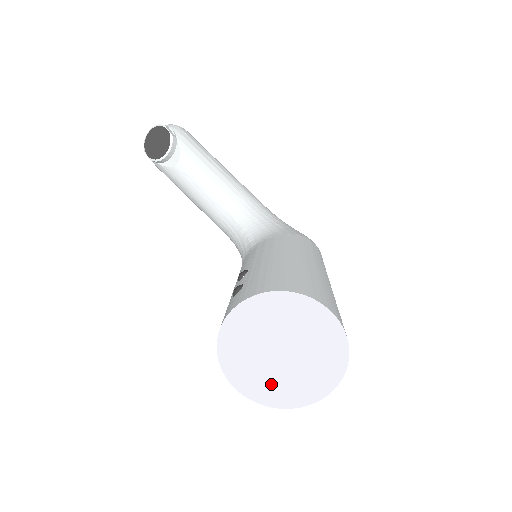
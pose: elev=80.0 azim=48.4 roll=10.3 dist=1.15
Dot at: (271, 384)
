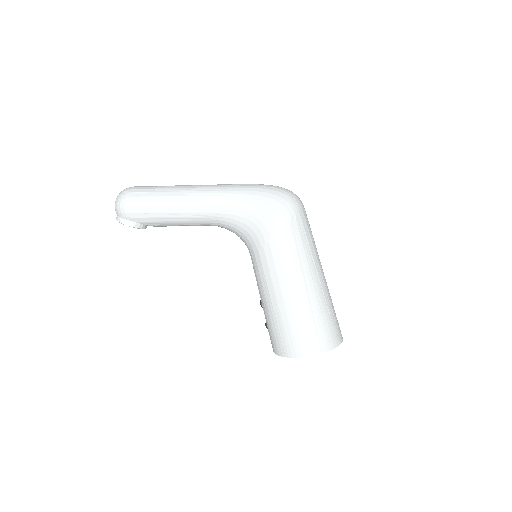
Dot at: occluded
